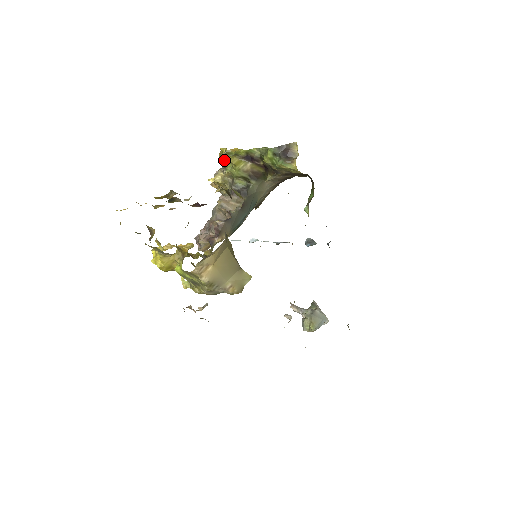
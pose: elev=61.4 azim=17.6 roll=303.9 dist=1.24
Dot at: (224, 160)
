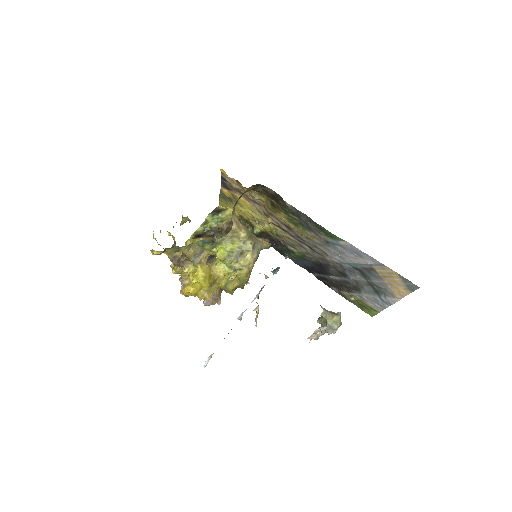
Dot at: occluded
